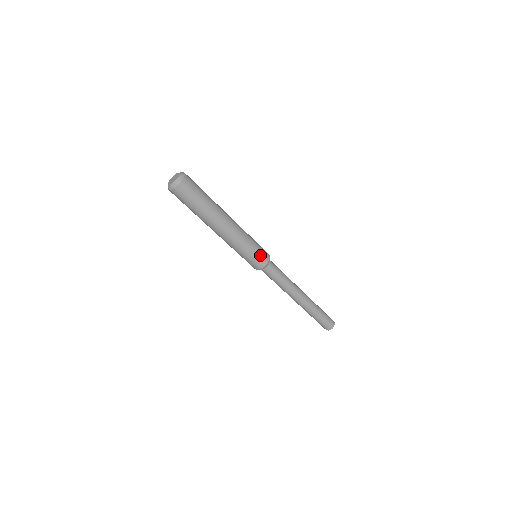
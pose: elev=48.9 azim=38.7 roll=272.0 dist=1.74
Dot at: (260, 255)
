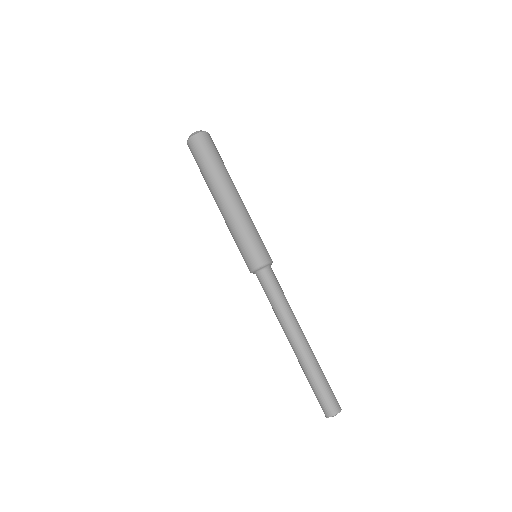
Dot at: (255, 251)
